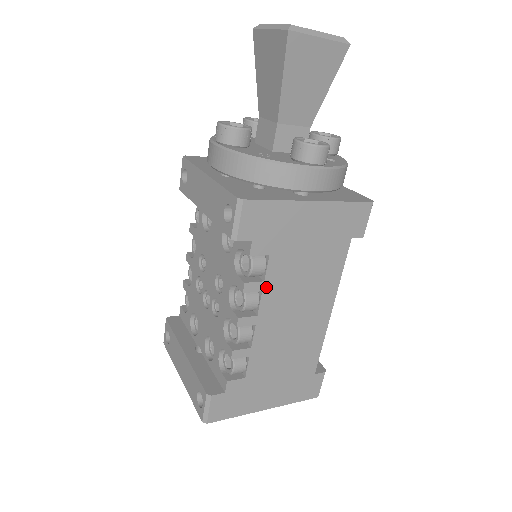
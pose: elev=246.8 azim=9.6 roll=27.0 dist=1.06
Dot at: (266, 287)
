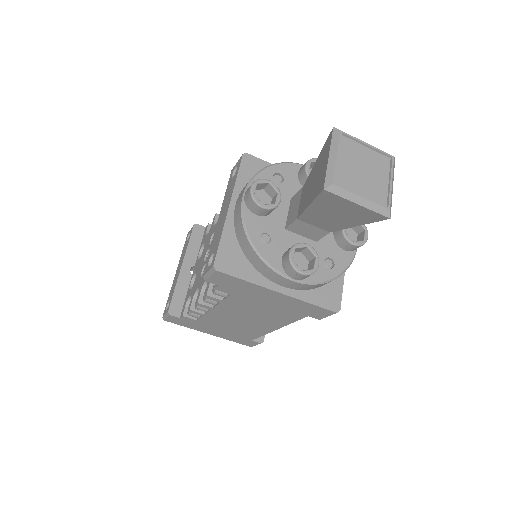
Dot at: (224, 303)
